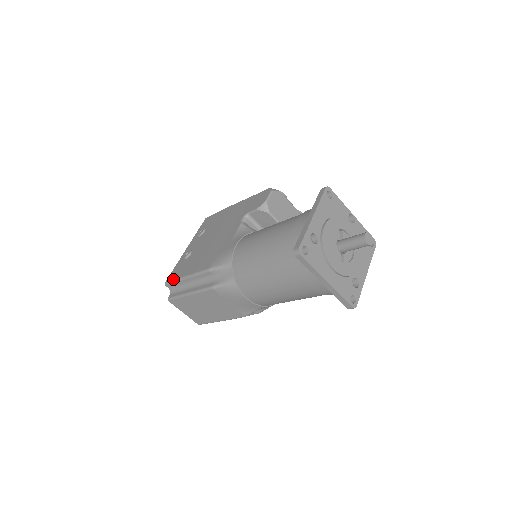
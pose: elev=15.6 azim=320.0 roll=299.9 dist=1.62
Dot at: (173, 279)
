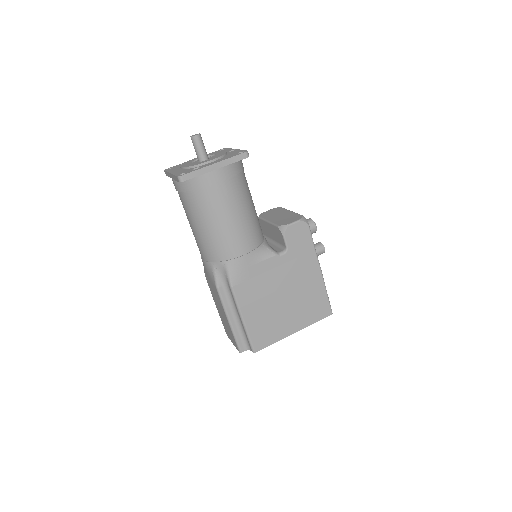
Dot at: occluded
